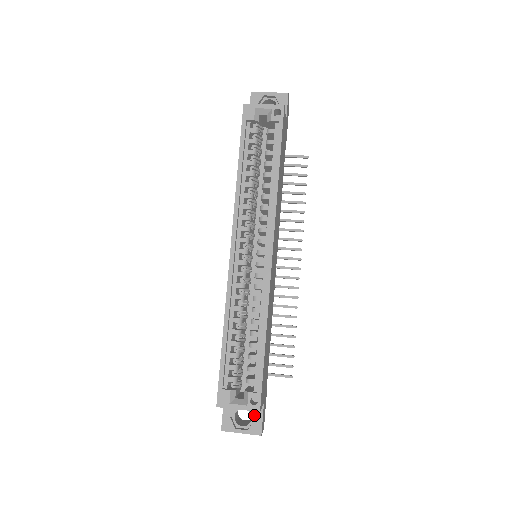
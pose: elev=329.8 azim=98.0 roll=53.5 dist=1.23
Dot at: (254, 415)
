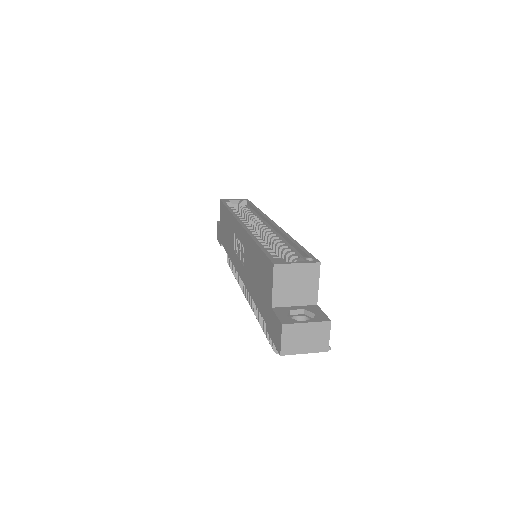
Dot at: (312, 311)
